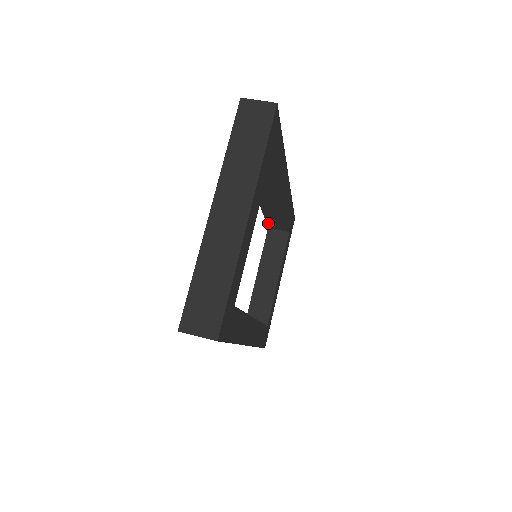
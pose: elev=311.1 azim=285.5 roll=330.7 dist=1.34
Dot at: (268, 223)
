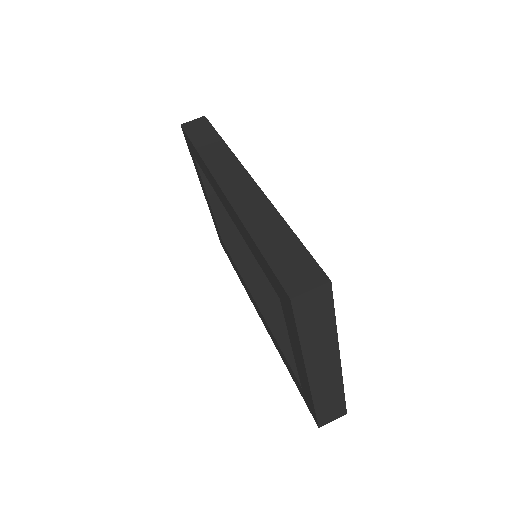
Dot at: occluded
